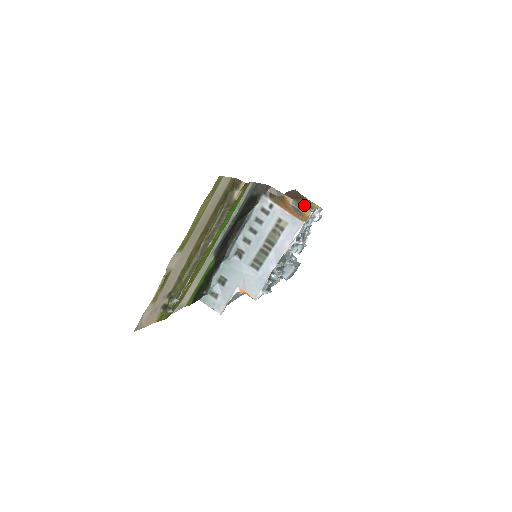
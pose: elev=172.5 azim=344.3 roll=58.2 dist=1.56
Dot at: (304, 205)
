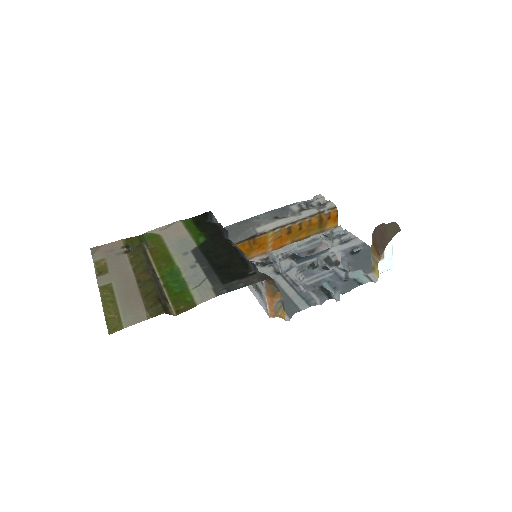
Dot at: (373, 257)
